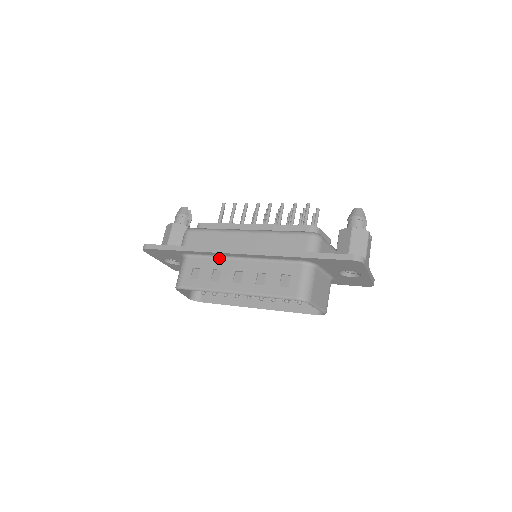
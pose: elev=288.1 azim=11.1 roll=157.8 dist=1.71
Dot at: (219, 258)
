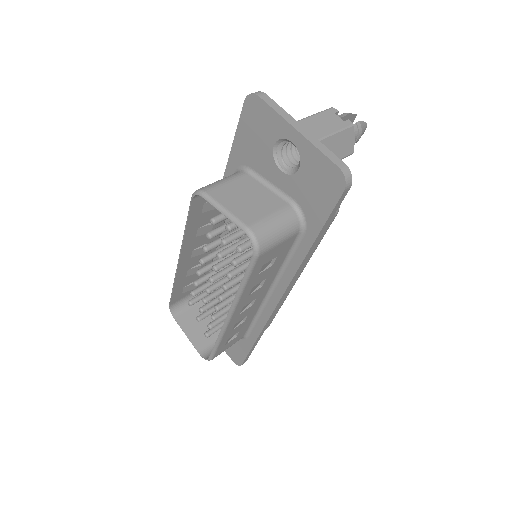
Dot at: occluded
